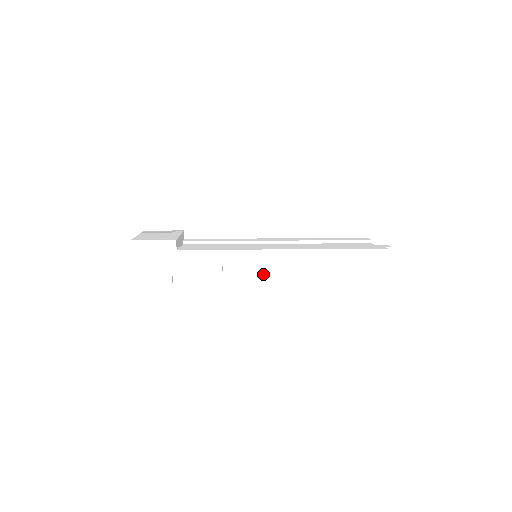
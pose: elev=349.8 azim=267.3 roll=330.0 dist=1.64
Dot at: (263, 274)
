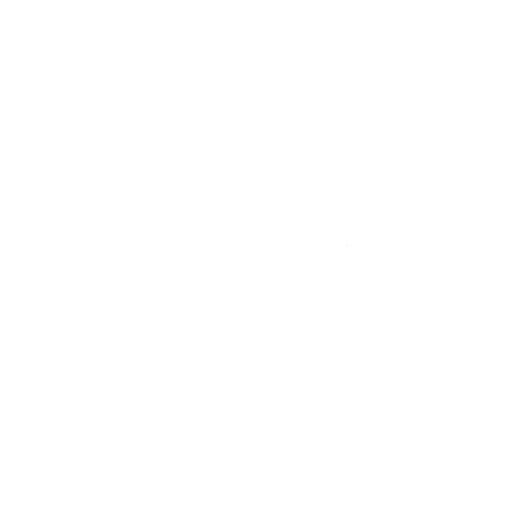
Dot at: (277, 245)
